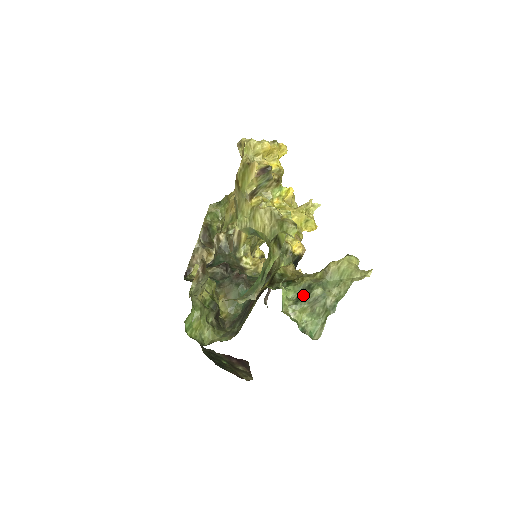
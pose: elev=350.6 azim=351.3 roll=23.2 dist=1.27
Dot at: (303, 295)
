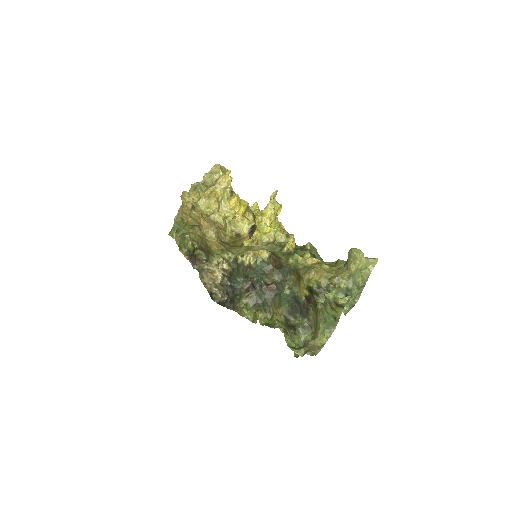
Dot at: occluded
